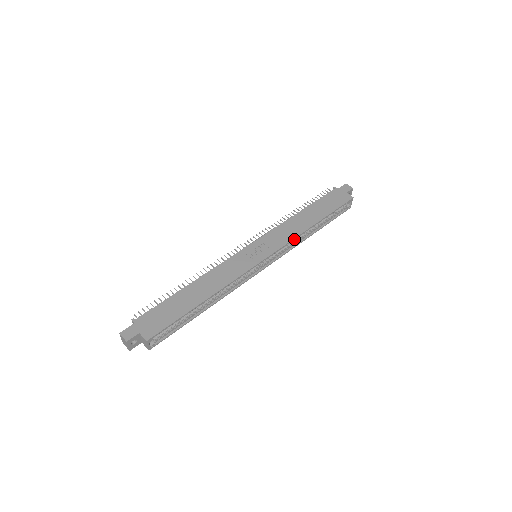
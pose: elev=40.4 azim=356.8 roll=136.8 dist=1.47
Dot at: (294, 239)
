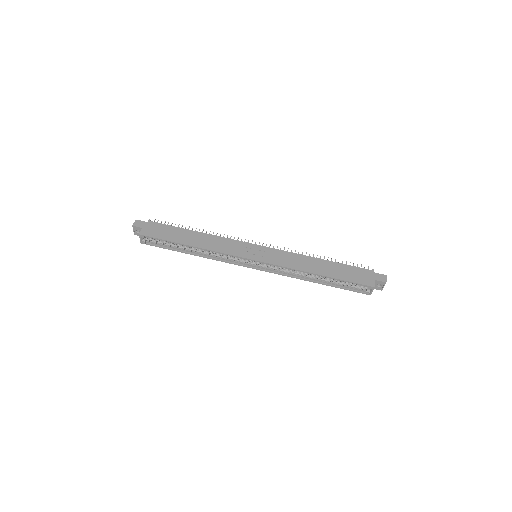
Dot at: (289, 268)
